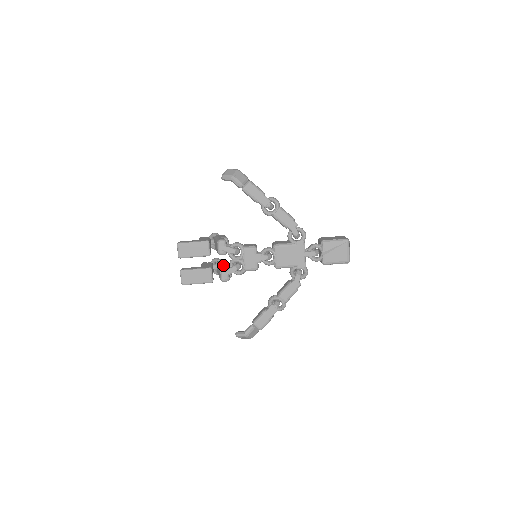
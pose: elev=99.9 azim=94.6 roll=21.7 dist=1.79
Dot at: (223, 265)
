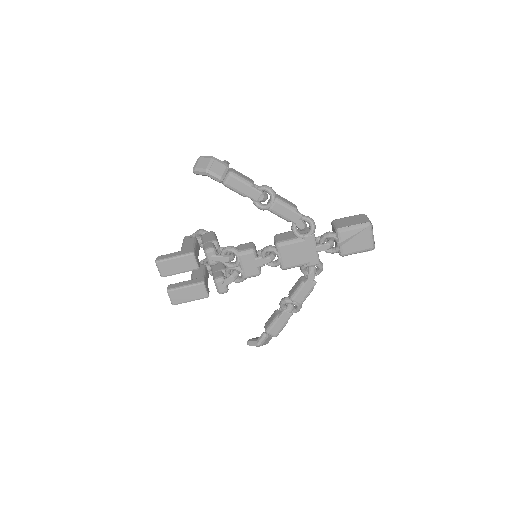
Dot at: (217, 274)
